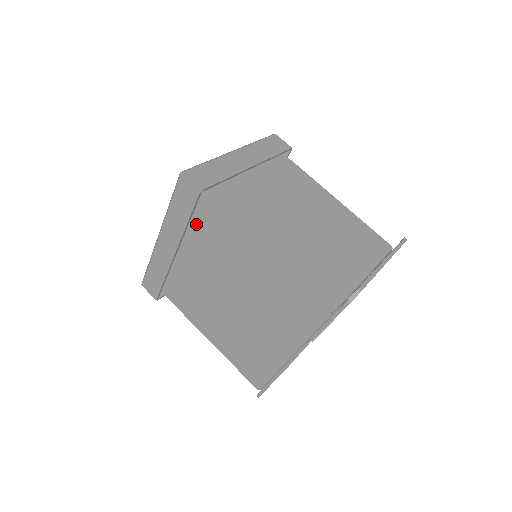
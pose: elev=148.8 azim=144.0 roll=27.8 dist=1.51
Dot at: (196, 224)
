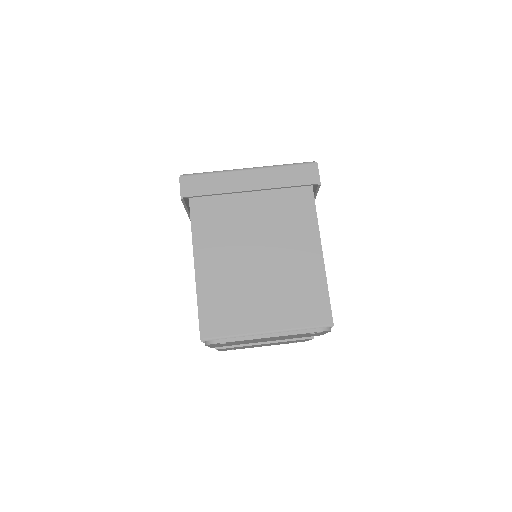
Dot at: occluded
